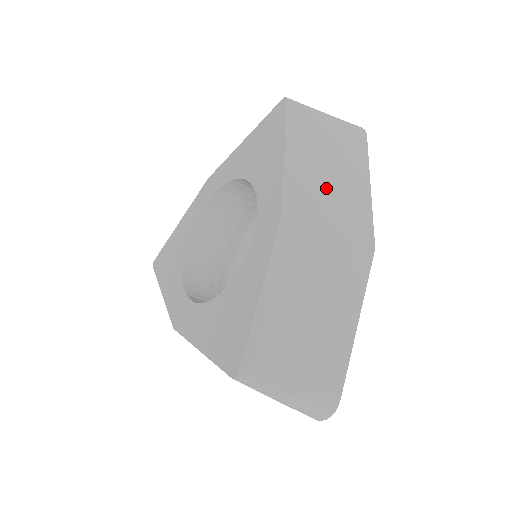
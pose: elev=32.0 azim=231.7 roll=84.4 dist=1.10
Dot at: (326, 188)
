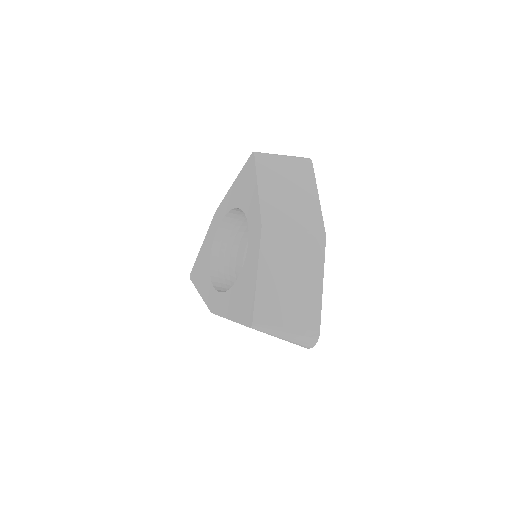
Dot at: (288, 204)
